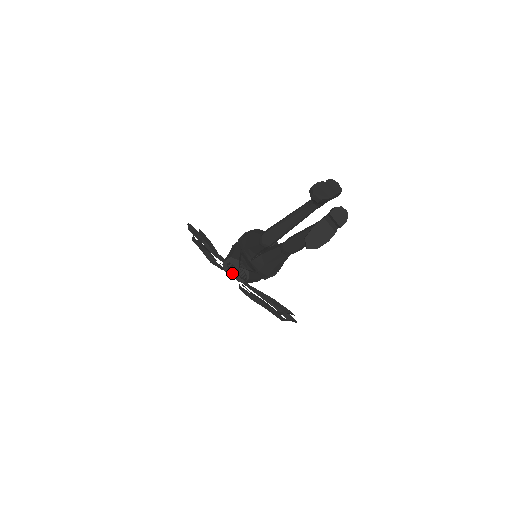
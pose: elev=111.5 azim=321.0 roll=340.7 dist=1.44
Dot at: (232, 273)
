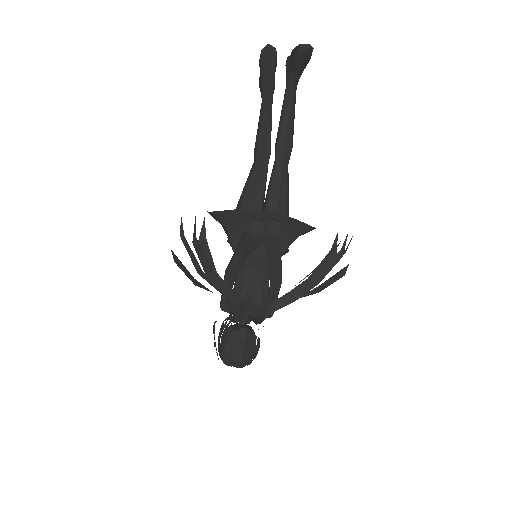
Dot at: (264, 222)
